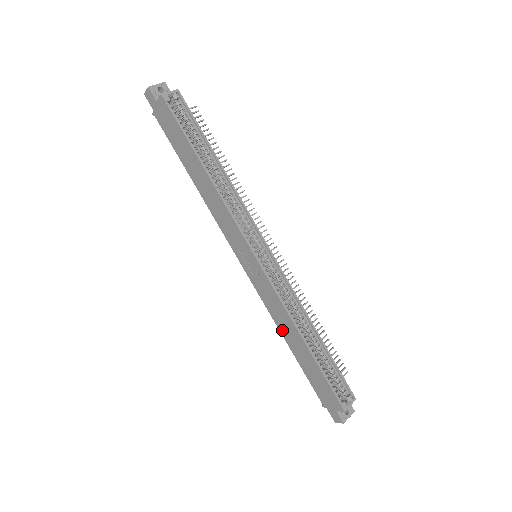
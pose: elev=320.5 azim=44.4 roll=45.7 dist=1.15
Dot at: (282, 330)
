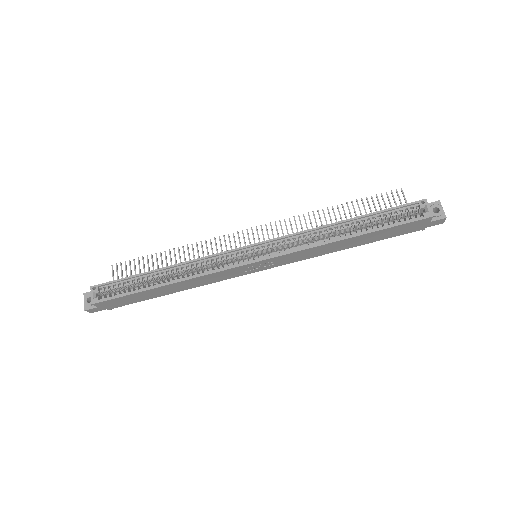
Dot at: (333, 251)
